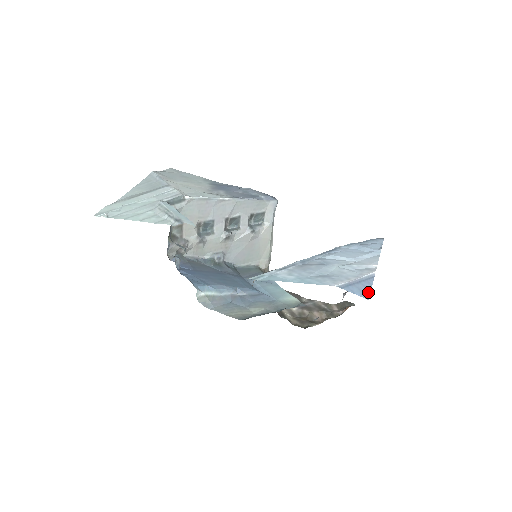
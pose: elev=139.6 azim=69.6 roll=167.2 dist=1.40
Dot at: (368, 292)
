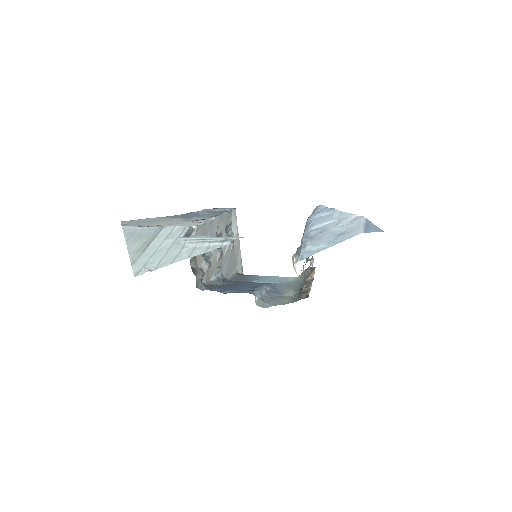
Dot at: (378, 228)
